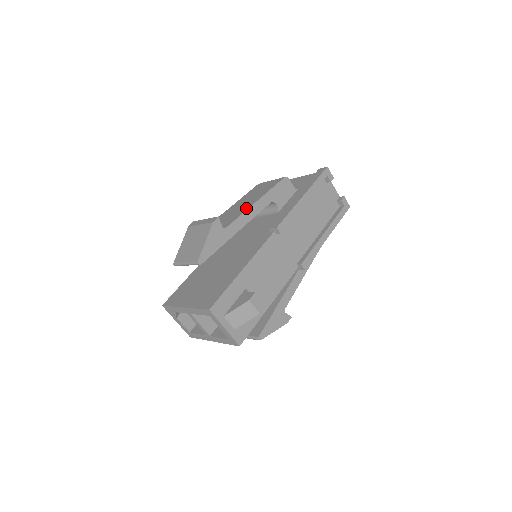
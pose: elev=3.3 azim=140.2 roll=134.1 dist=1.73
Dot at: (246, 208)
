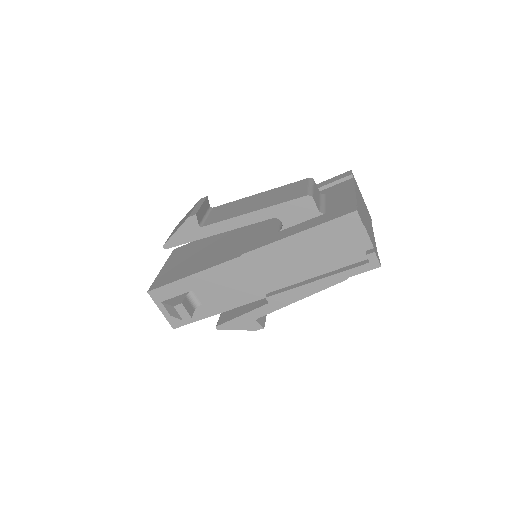
Dot at: (239, 213)
